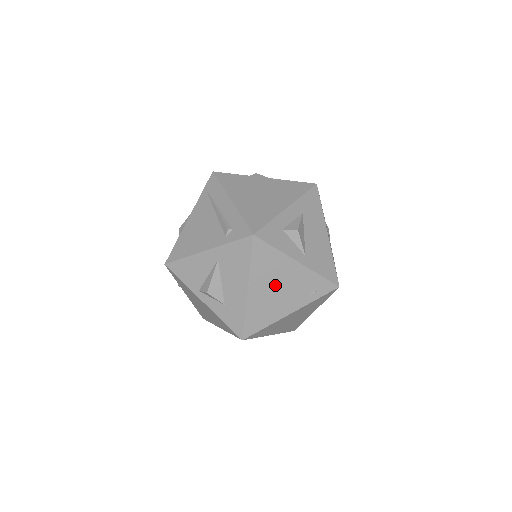
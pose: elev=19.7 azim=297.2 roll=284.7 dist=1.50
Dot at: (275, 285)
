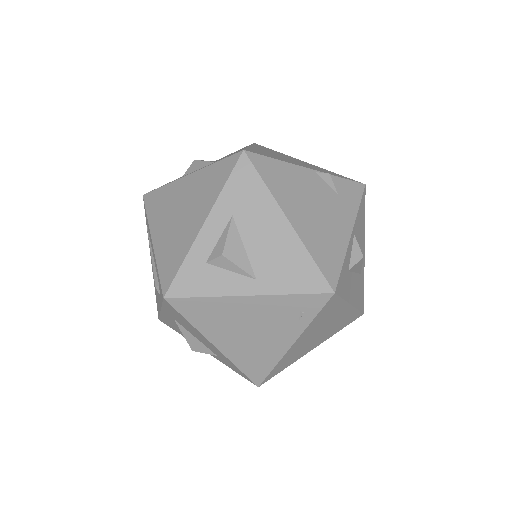
Dot at: (242, 329)
